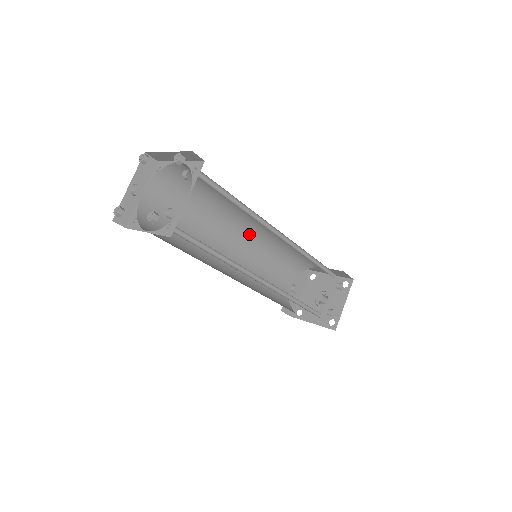
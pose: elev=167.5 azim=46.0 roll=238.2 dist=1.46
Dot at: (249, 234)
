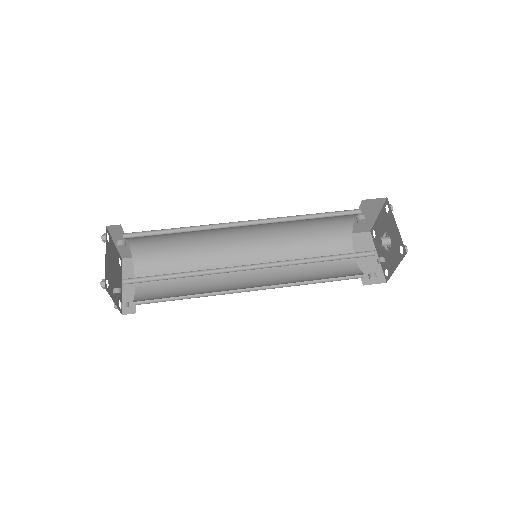
Dot at: occluded
